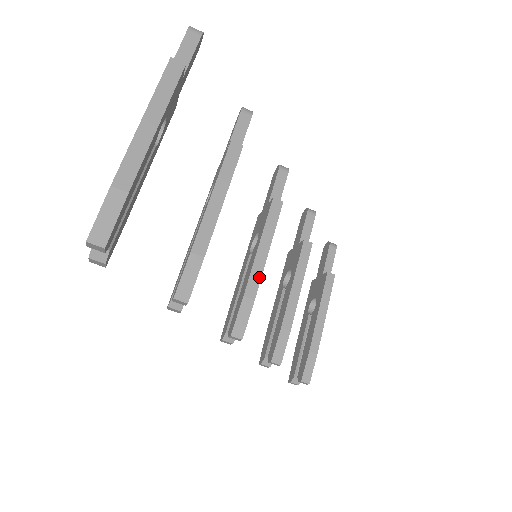
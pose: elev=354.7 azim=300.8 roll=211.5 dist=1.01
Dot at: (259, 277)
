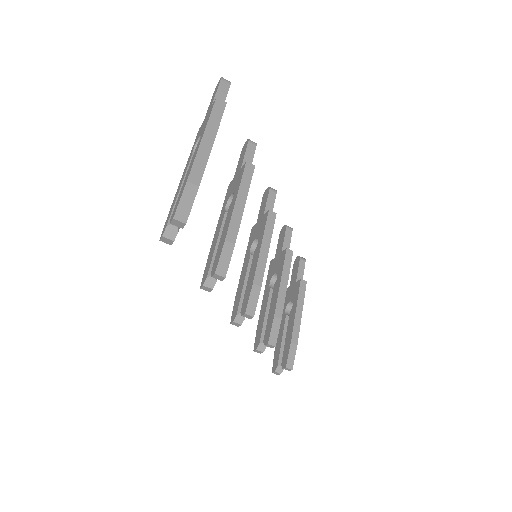
Dot at: (263, 269)
